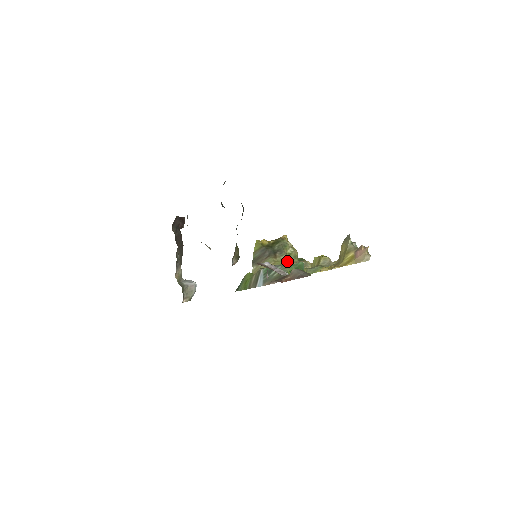
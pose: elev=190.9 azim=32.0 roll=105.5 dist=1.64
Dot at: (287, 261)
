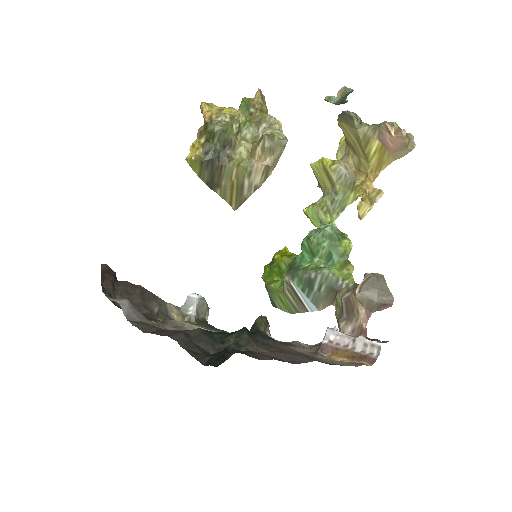
Dot at: (246, 147)
